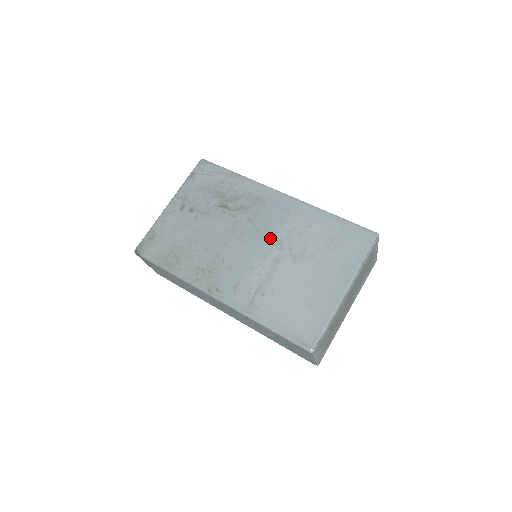
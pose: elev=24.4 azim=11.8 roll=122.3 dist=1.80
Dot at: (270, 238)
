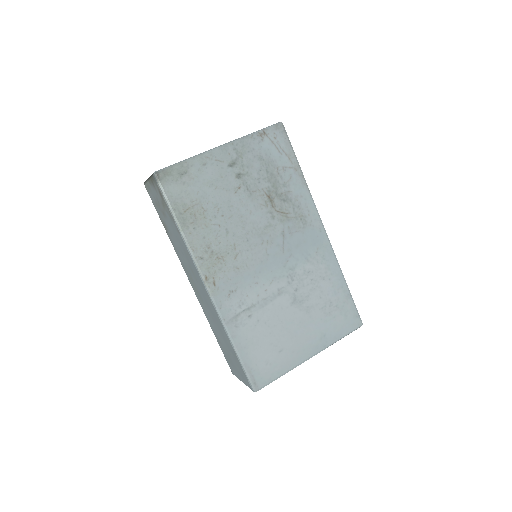
Dot at: (288, 266)
